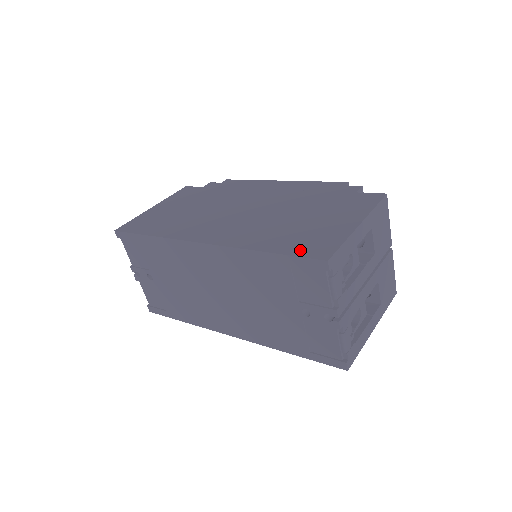
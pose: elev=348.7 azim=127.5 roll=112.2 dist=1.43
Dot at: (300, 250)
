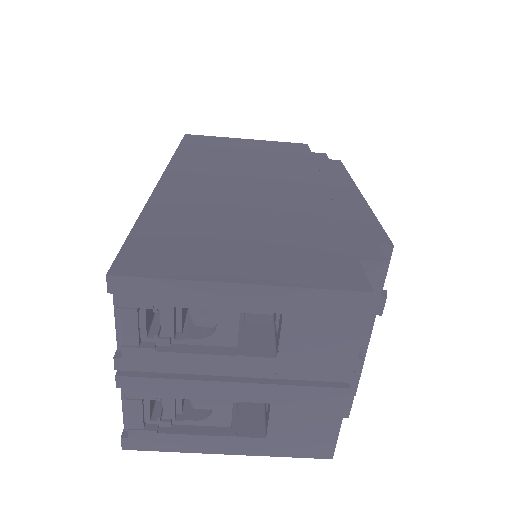
Dot at: (141, 245)
